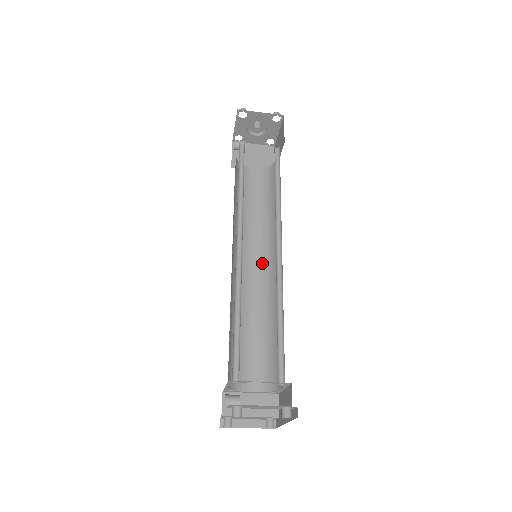
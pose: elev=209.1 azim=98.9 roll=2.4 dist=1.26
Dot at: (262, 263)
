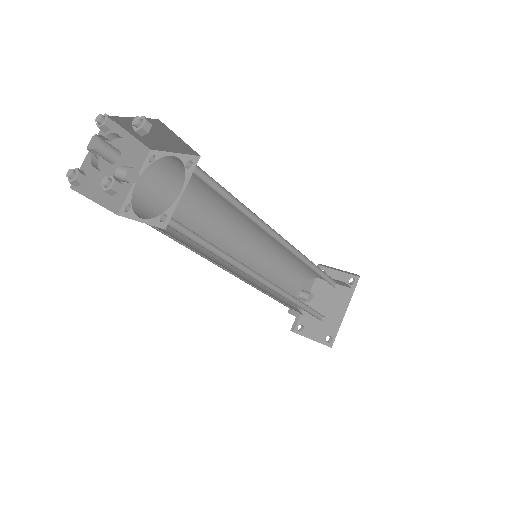
Dot at: occluded
